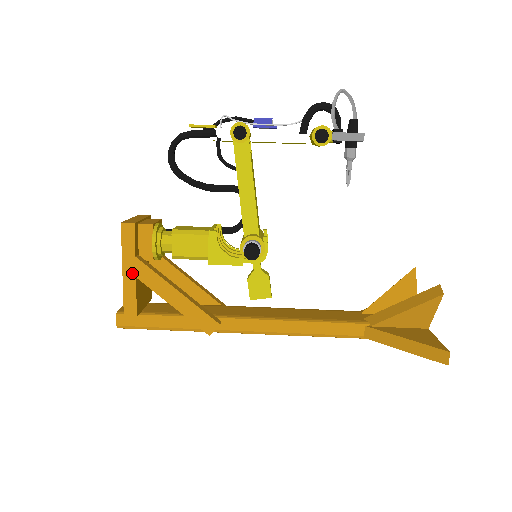
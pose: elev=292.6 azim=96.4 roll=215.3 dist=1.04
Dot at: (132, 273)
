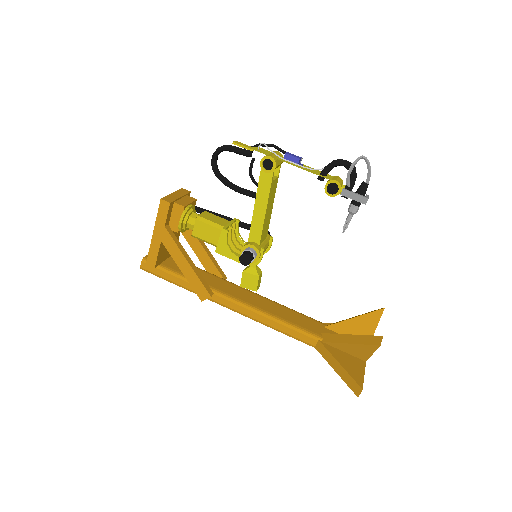
Dot at: (159, 237)
